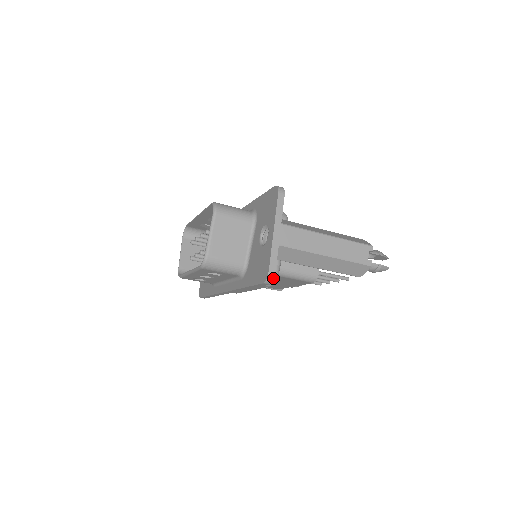
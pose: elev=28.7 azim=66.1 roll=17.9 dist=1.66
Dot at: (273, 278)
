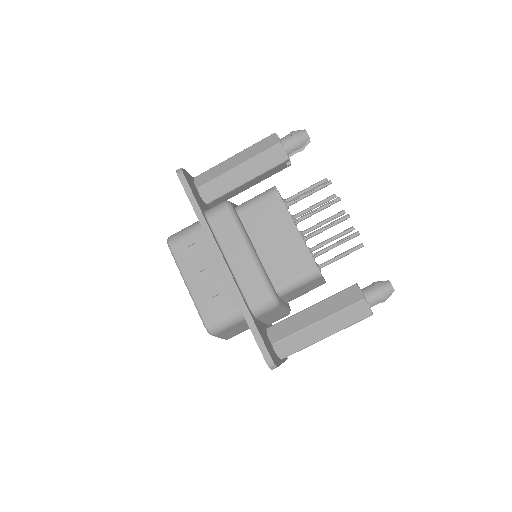
Dot at: (181, 168)
